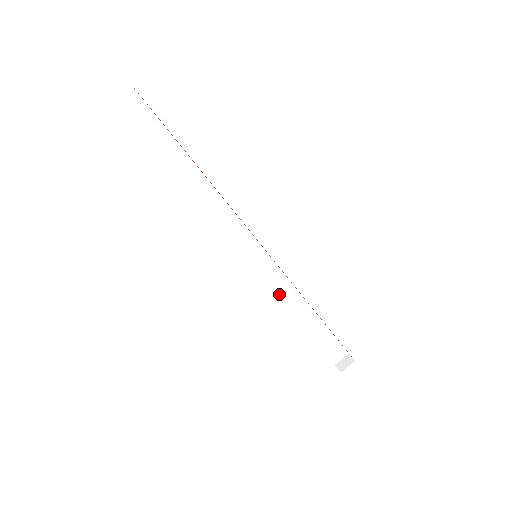
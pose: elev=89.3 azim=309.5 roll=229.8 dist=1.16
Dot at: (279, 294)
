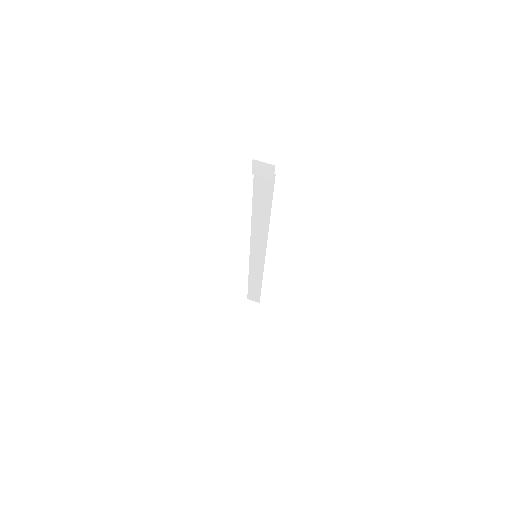
Dot at: (251, 268)
